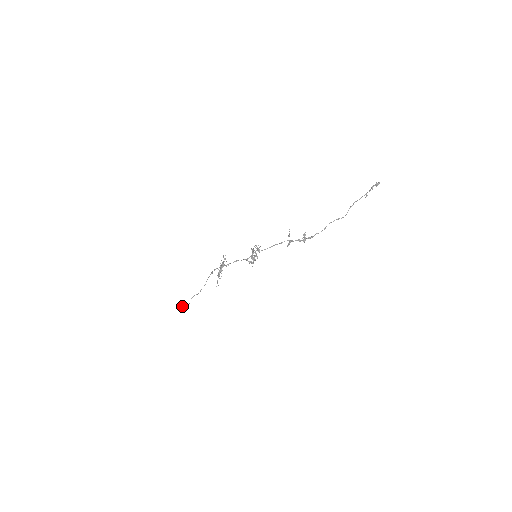
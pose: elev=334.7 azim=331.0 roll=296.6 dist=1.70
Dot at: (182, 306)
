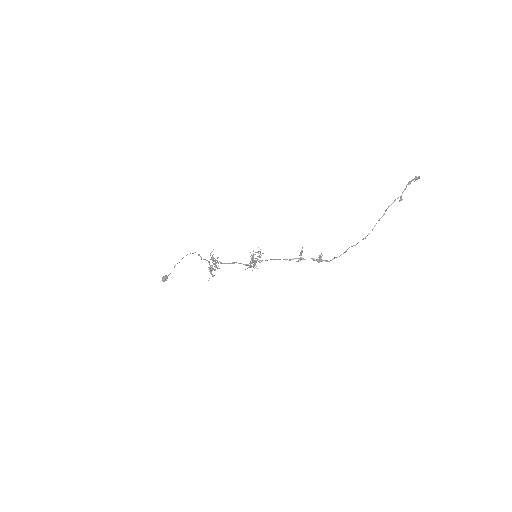
Dot at: (165, 277)
